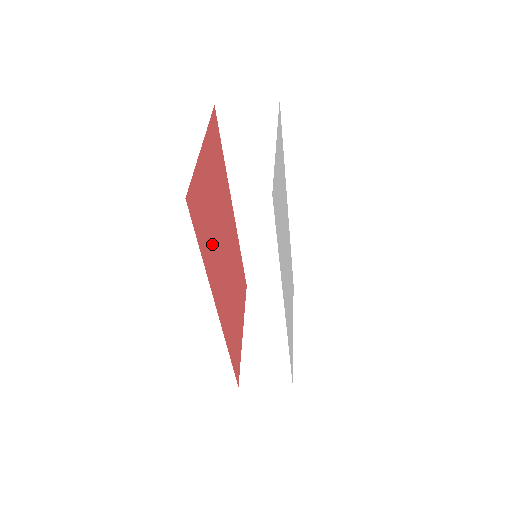
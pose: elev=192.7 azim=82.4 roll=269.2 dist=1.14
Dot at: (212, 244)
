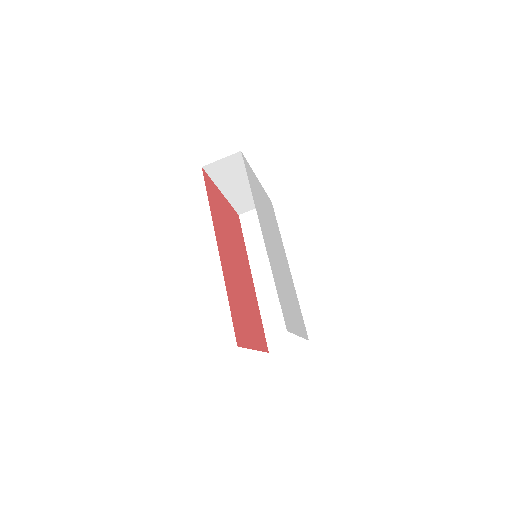
Dot at: (221, 223)
